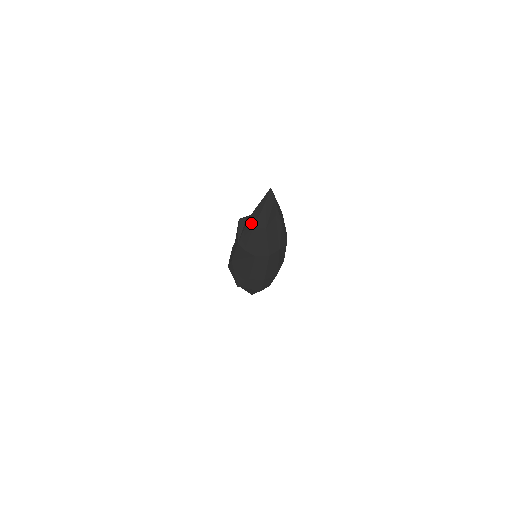
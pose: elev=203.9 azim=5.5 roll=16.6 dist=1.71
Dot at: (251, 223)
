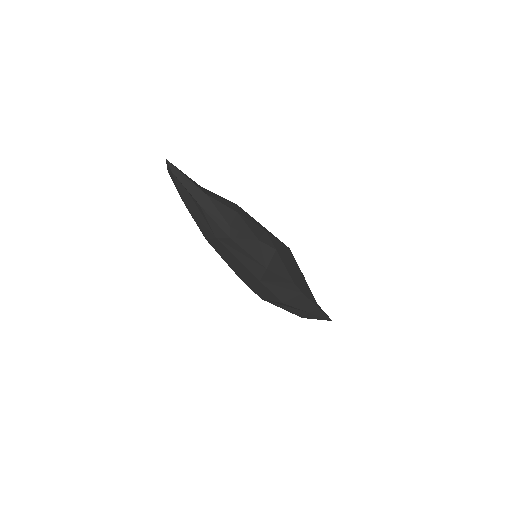
Dot at: occluded
